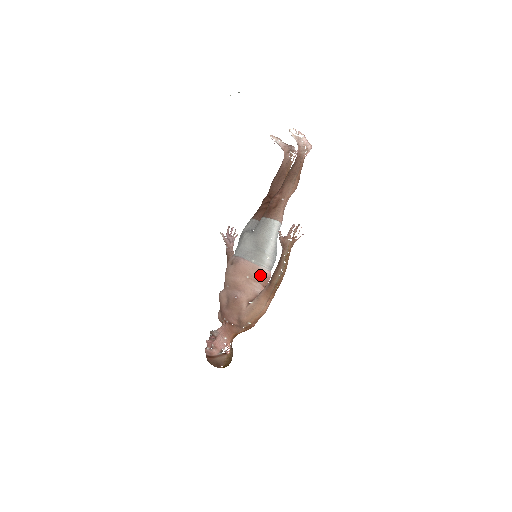
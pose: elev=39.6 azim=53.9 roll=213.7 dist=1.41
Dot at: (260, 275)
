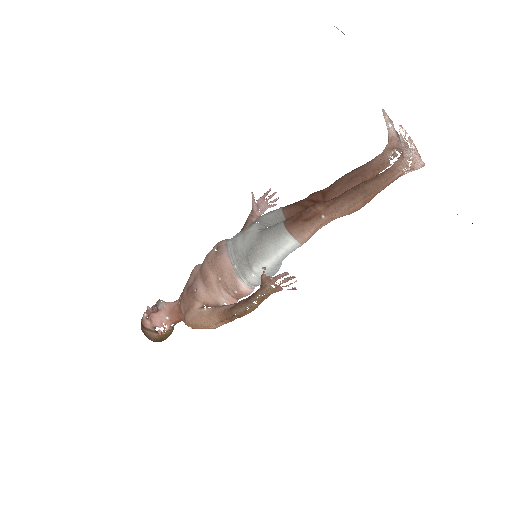
Dot at: (233, 287)
